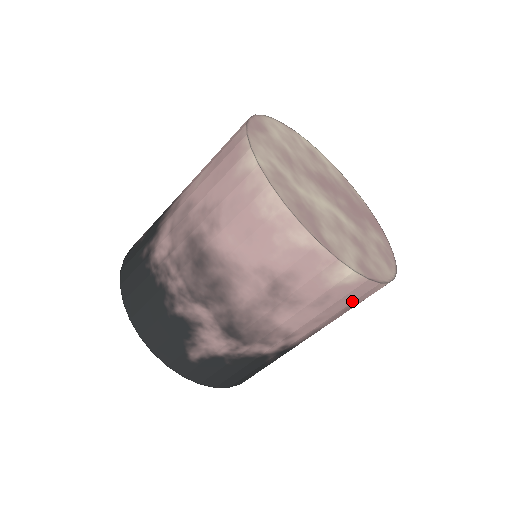
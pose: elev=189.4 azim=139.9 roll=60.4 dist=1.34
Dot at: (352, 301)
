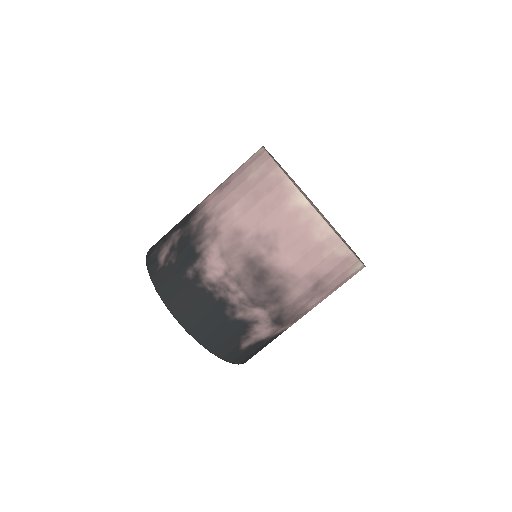
Dot at: occluded
